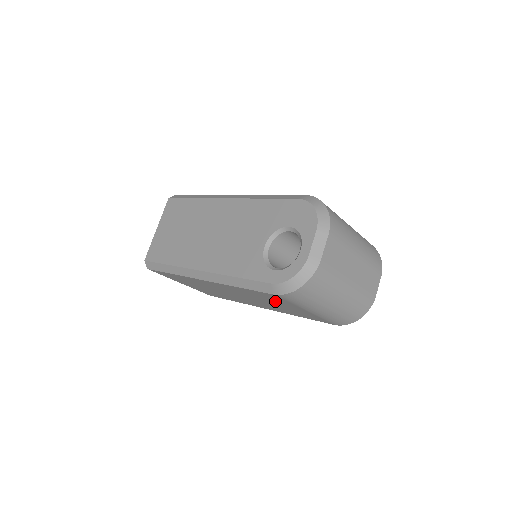
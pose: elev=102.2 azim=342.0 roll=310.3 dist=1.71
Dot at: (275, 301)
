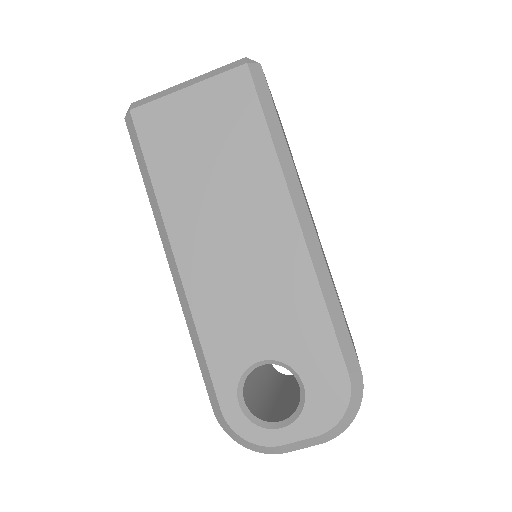
Dot at: occluded
